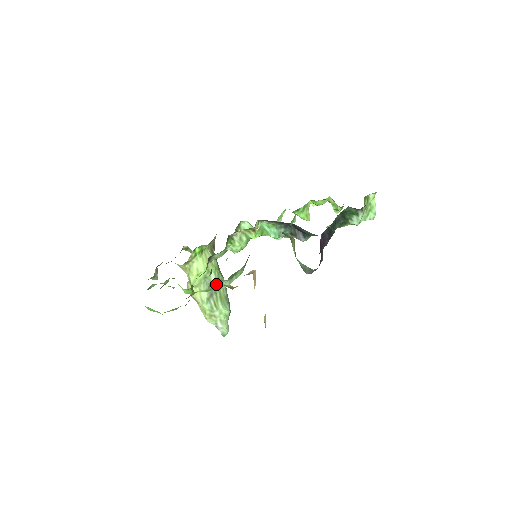
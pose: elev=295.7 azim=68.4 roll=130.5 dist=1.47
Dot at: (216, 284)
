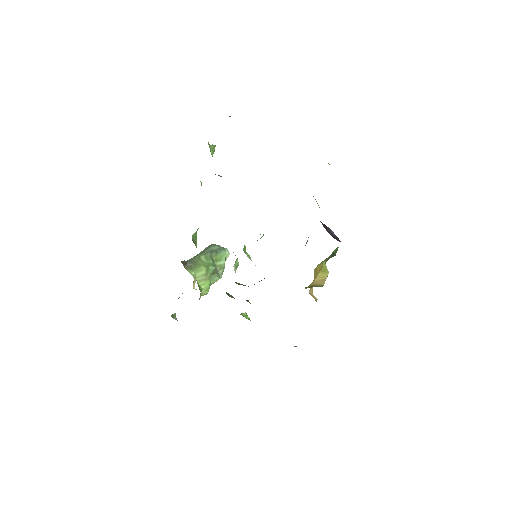
Dot at: occluded
